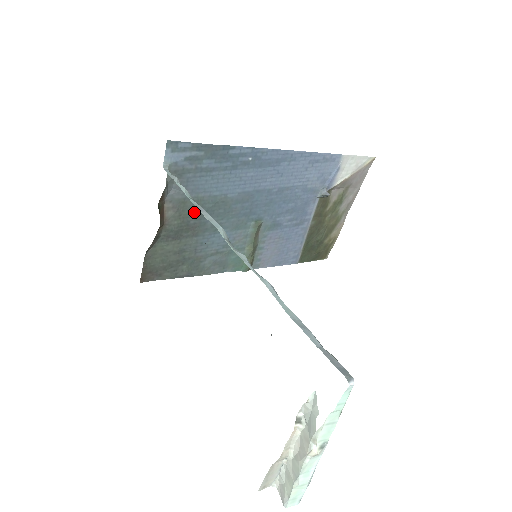
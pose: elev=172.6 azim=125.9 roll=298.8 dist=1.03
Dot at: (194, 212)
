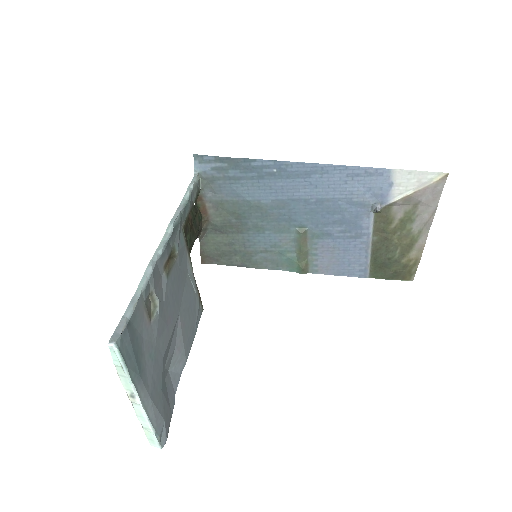
Dot at: (233, 213)
